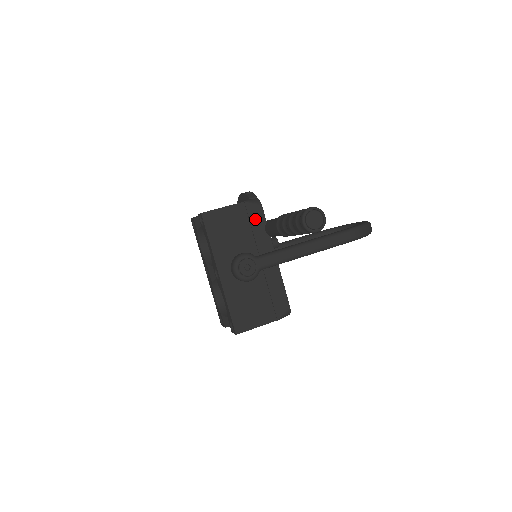
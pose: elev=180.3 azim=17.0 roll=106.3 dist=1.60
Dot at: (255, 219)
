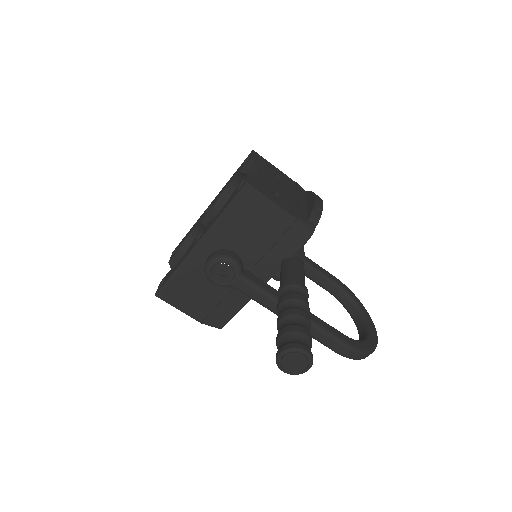
Dot at: (287, 243)
